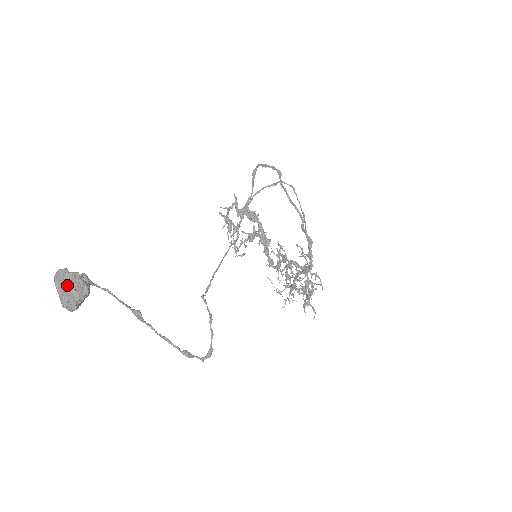
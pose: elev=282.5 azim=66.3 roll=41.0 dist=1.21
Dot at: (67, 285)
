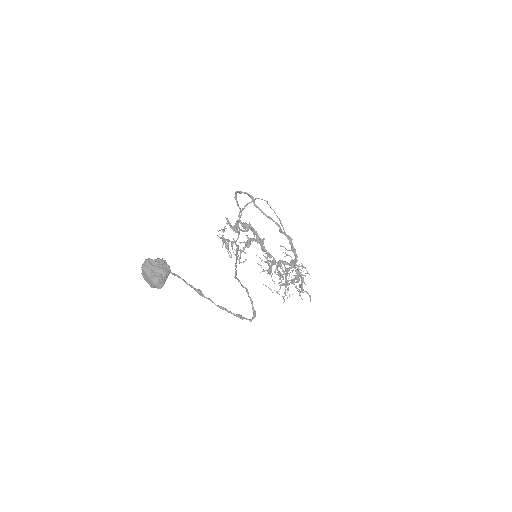
Dot at: (155, 267)
